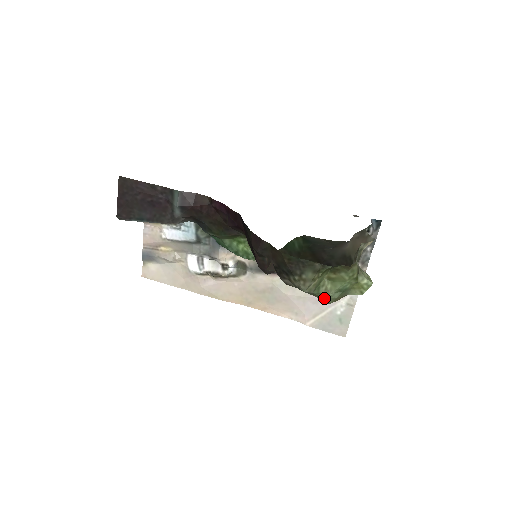
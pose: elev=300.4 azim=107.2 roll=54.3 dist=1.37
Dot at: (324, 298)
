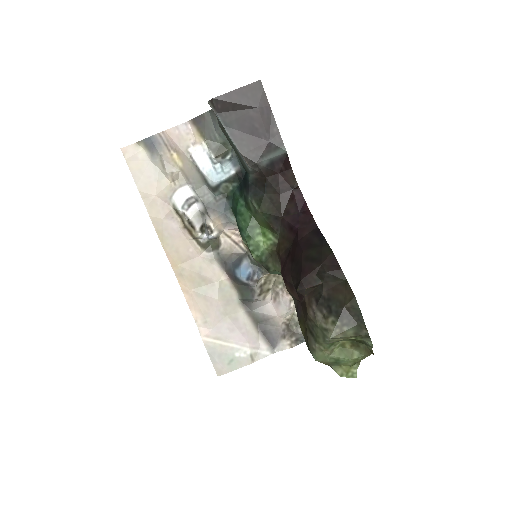
Dot at: (322, 353)
